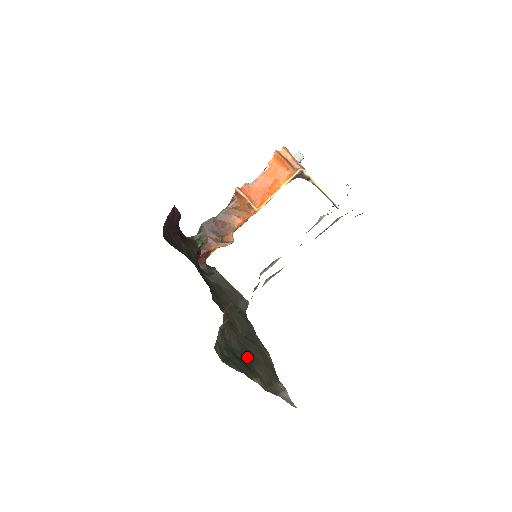
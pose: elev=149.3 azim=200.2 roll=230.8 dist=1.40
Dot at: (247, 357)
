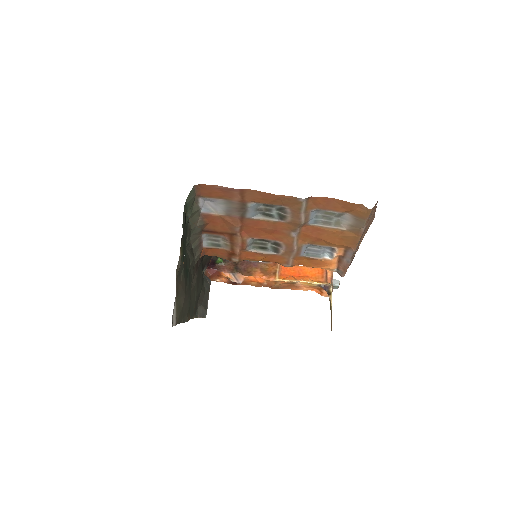
Dot at: (186, 264)
